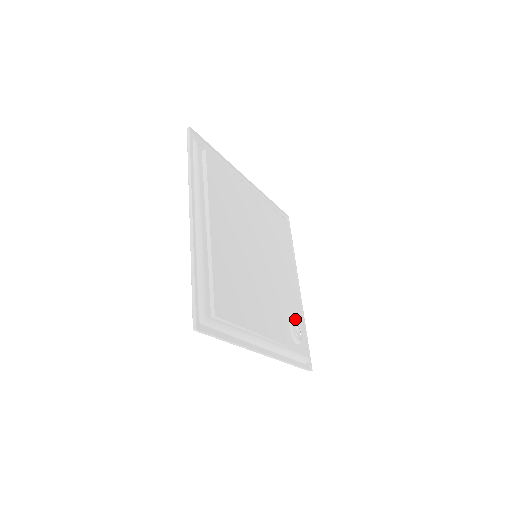
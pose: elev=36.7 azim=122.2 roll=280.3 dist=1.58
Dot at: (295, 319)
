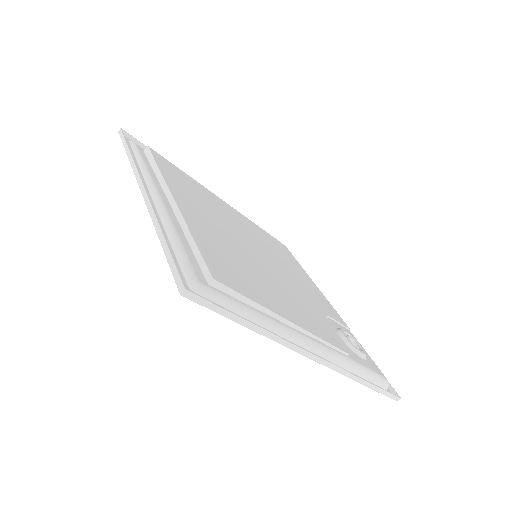
Dot at: (343, 329)
